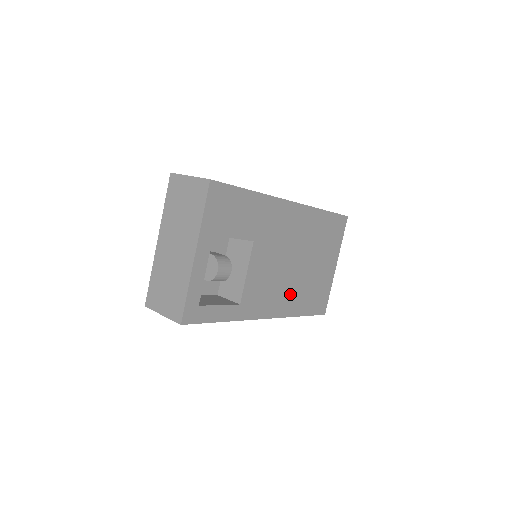
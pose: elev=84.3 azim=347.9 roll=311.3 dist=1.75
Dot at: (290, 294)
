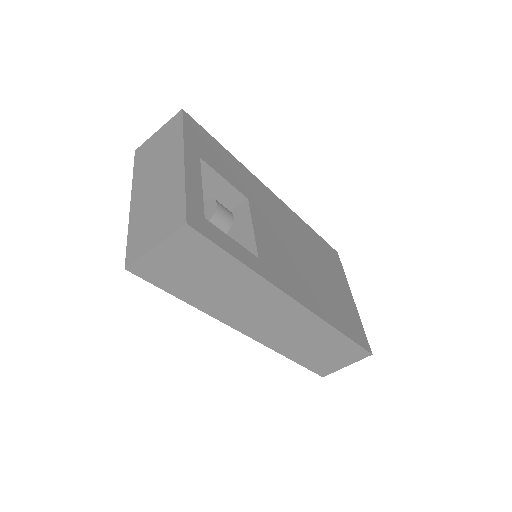
Dot at: (316, 293)
